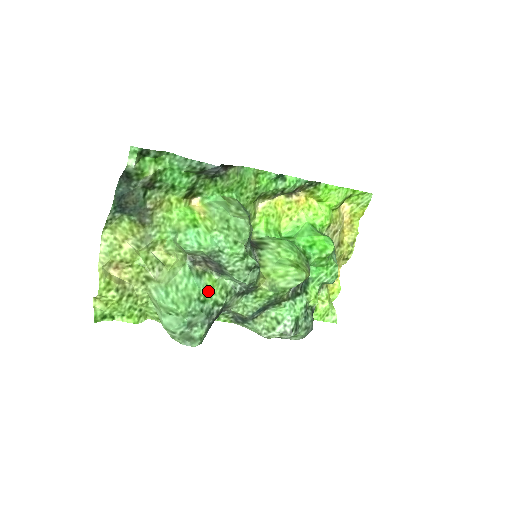
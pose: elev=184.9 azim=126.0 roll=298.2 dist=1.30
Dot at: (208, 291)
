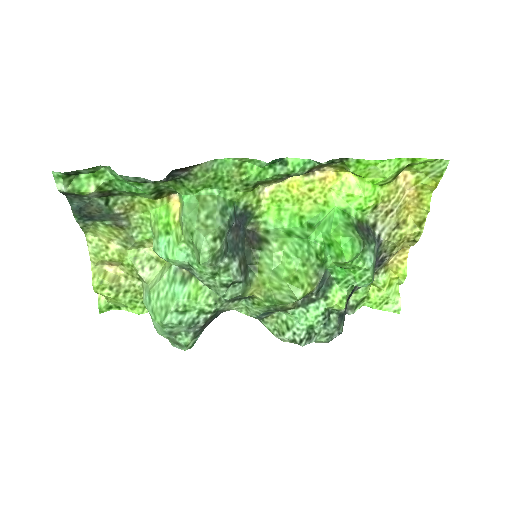
Dot at: (189, 301)
